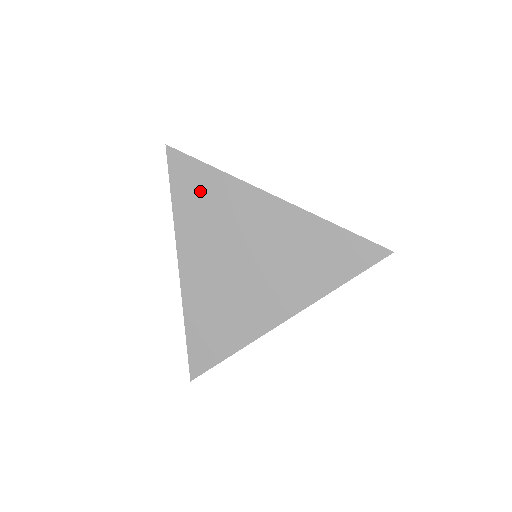
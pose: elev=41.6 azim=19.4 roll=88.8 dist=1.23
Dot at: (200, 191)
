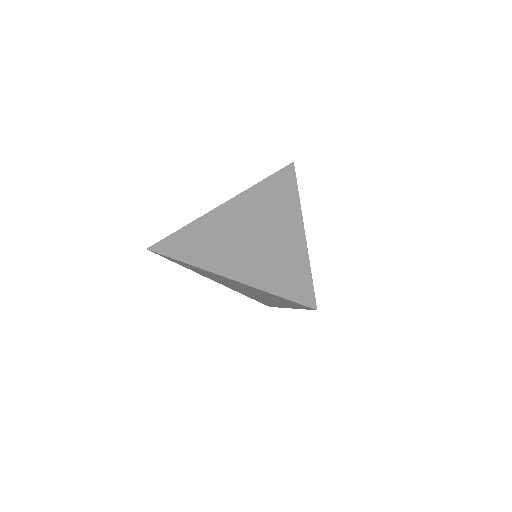
Dot at: (279, 190)
